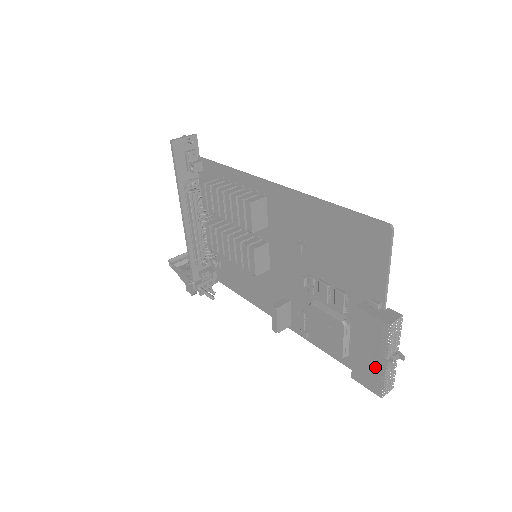
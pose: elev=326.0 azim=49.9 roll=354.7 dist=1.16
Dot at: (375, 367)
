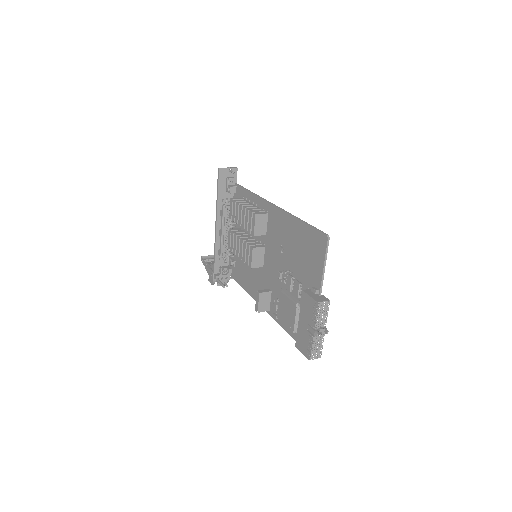
Dot at: (308, 336)
